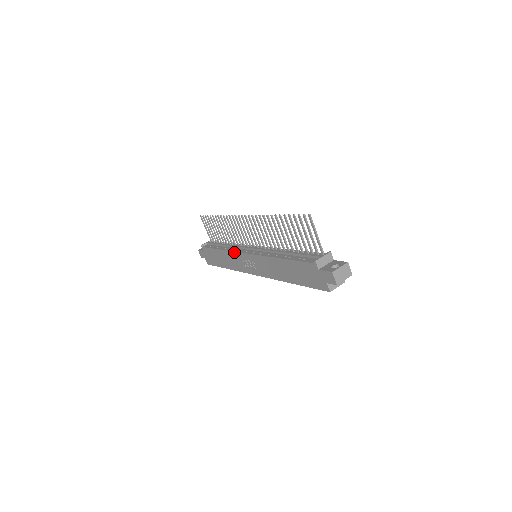
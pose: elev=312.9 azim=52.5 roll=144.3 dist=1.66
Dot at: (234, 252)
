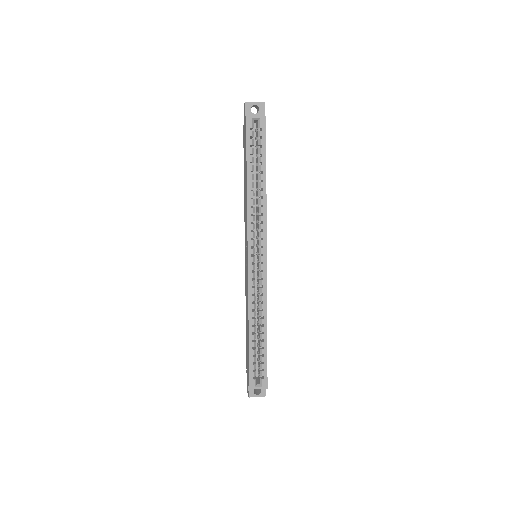
Dot at: (245, 283)
